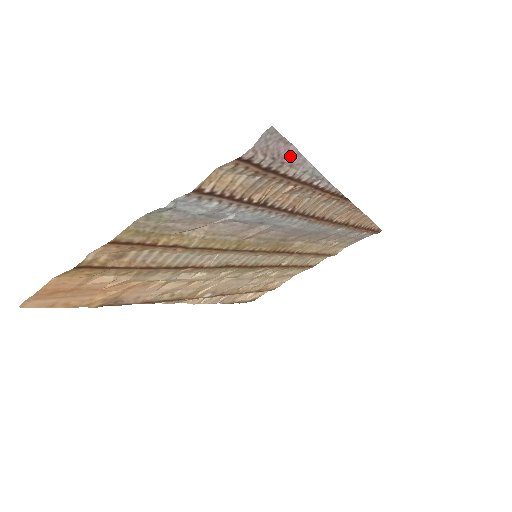
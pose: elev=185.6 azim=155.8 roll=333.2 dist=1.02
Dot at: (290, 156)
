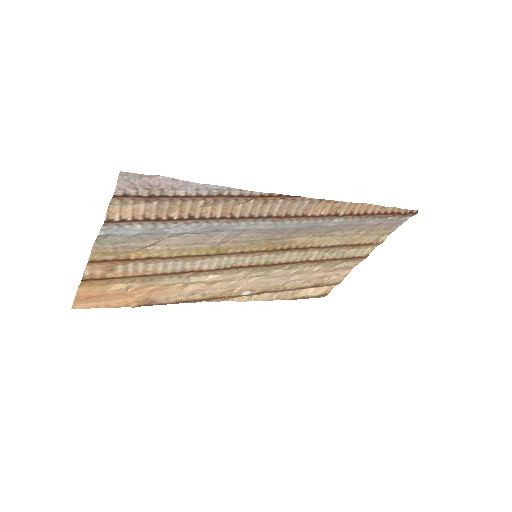
Dot at: (165, 183)
